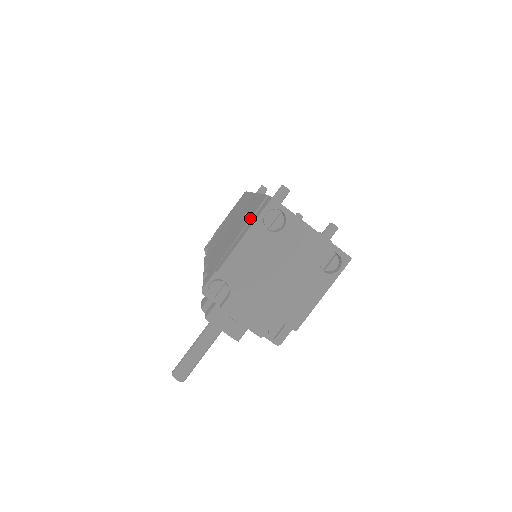
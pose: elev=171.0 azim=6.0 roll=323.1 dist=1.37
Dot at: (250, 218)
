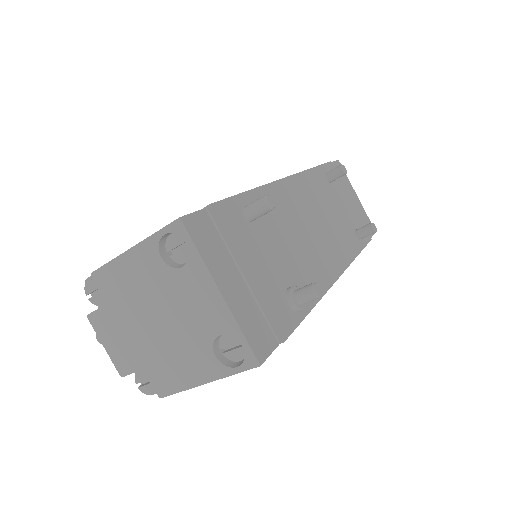
Dot at: occluded
